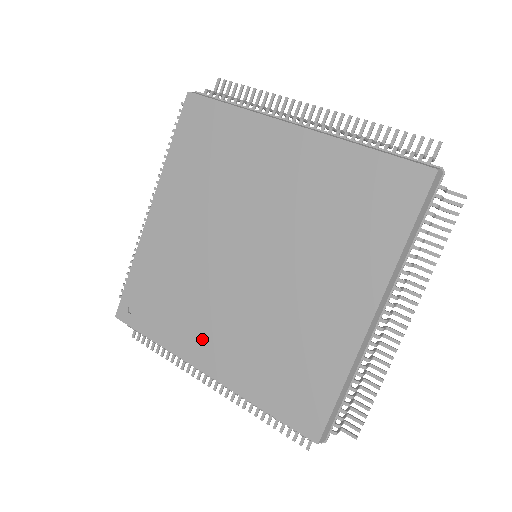
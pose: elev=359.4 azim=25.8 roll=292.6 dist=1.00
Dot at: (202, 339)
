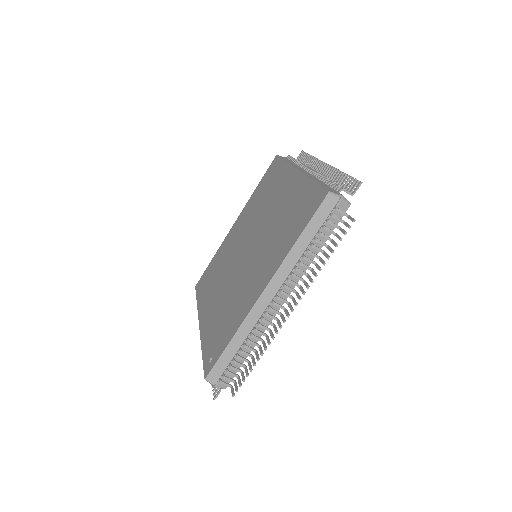
Dot at: (251, 291)
